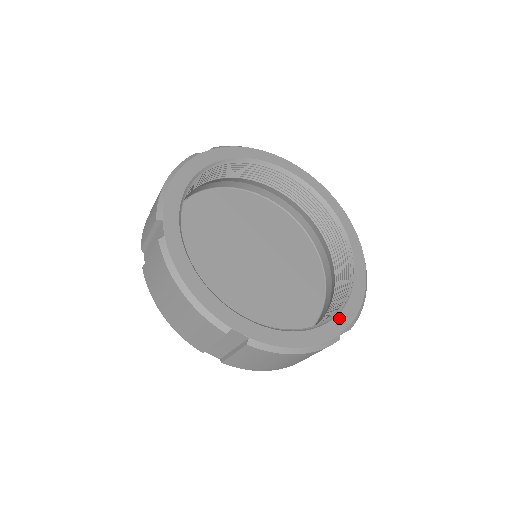
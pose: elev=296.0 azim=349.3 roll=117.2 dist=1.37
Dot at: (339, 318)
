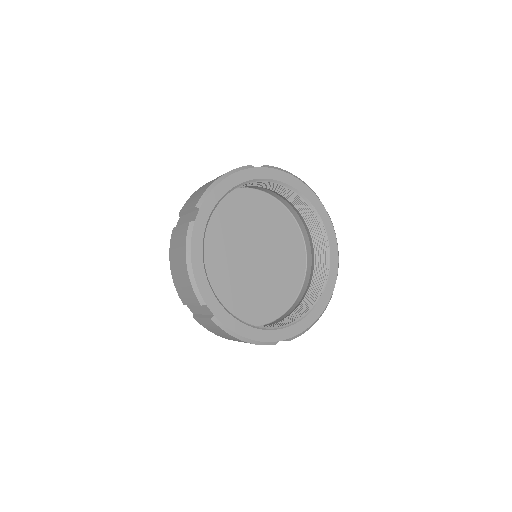
Dot at: (329, 281)
